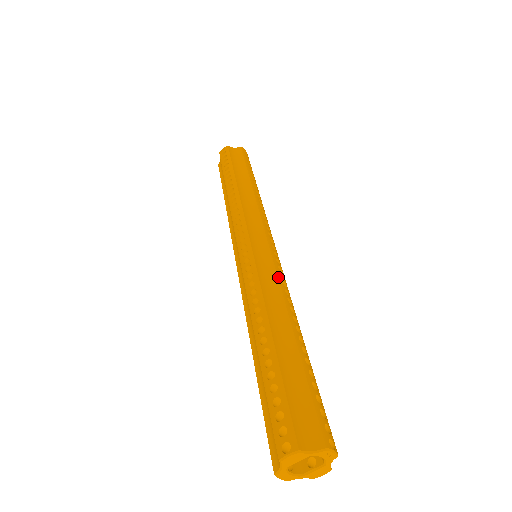
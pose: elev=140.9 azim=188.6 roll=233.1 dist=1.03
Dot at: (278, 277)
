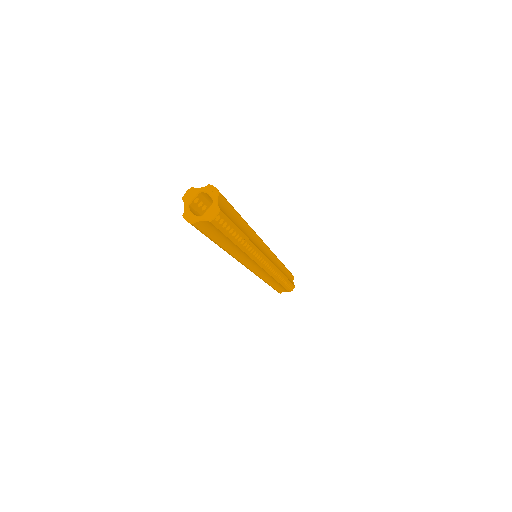
Dot at: occluded
